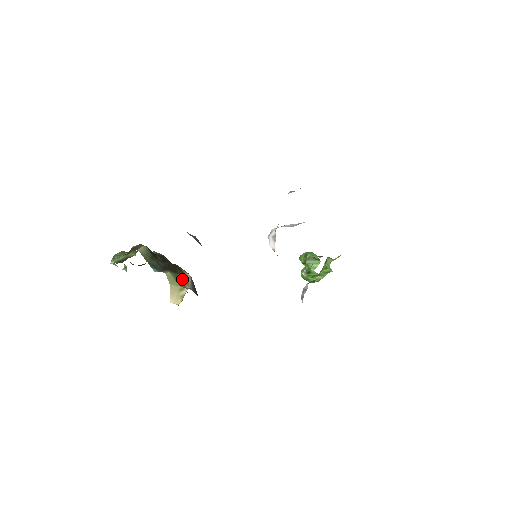
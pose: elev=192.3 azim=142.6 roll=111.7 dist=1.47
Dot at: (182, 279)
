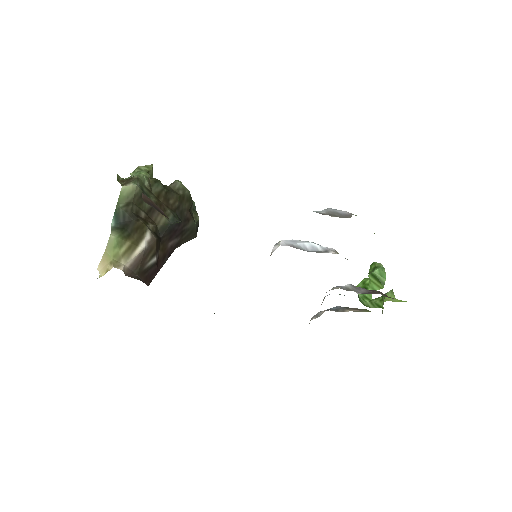
Dot at: (126, 250)
